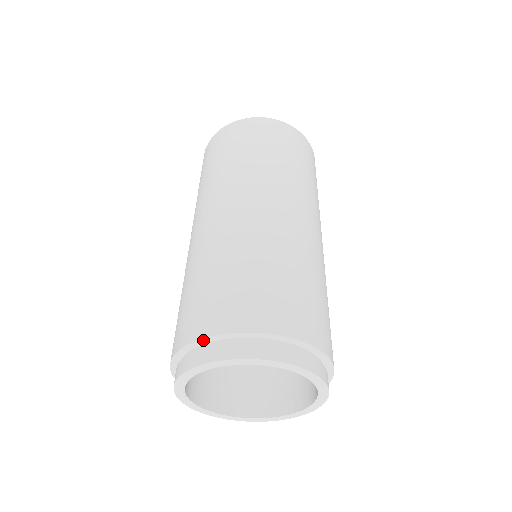
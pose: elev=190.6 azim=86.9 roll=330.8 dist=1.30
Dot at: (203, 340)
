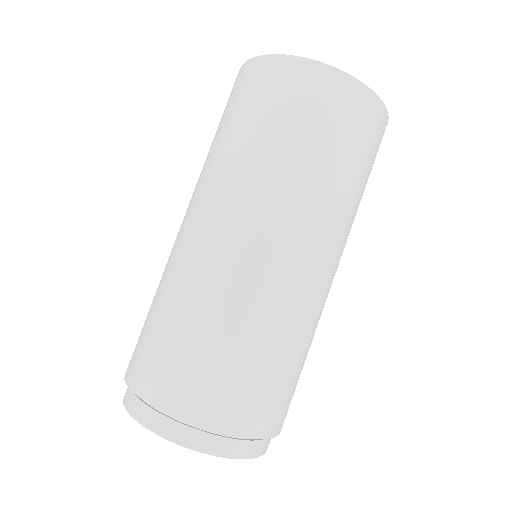
Dot at: (129, 384)
